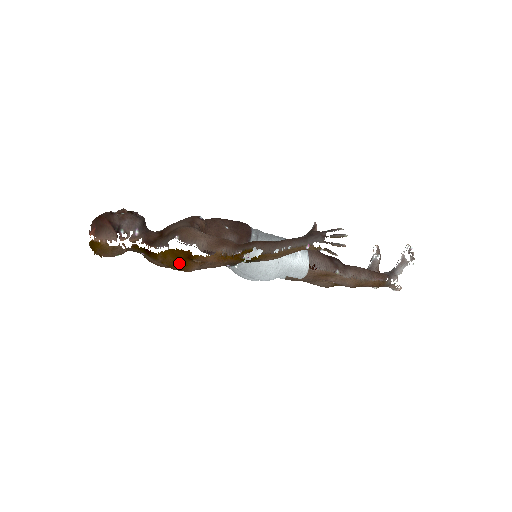
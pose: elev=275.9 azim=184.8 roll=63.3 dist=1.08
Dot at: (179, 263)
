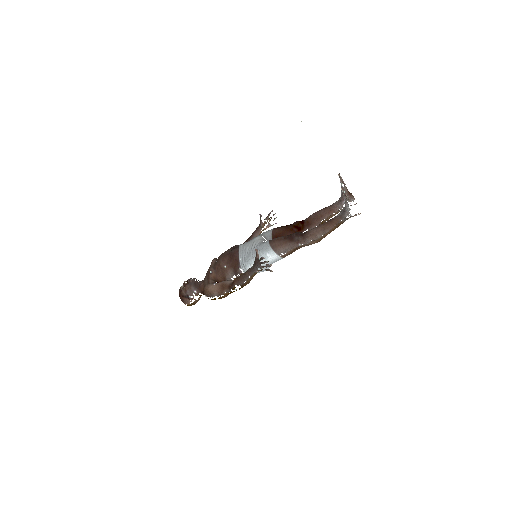
Dot at: occluded
